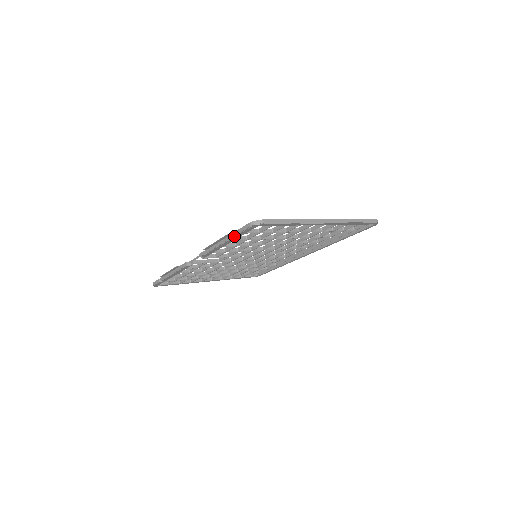
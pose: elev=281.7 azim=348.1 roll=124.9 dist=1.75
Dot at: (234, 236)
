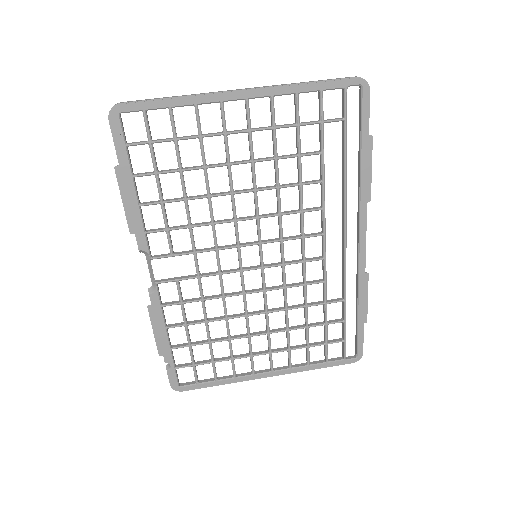
Dot at: (118, 161)
